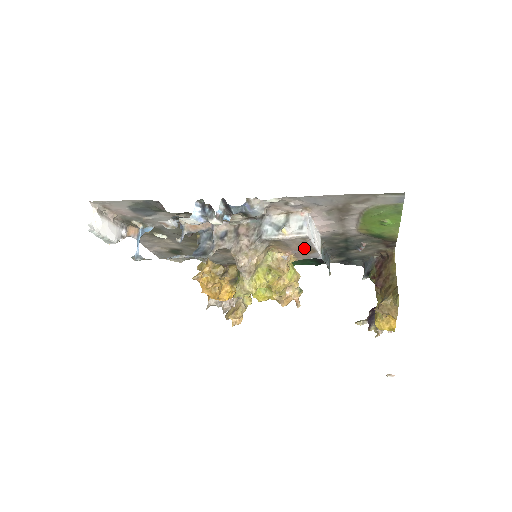
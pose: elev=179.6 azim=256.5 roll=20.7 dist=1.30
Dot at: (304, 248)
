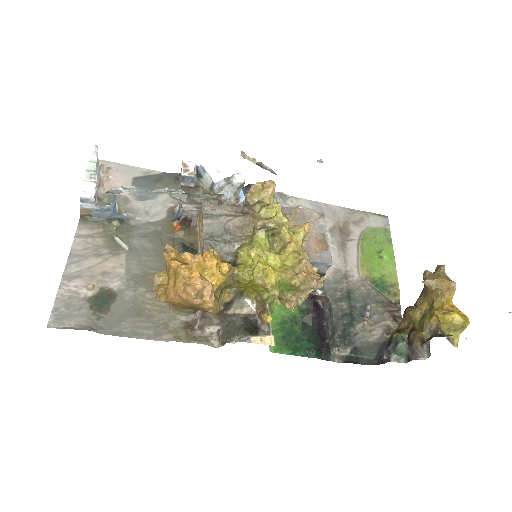
Dot at: (318, 236)
